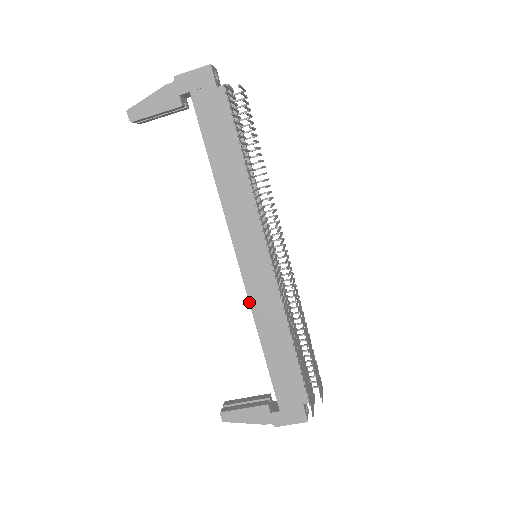
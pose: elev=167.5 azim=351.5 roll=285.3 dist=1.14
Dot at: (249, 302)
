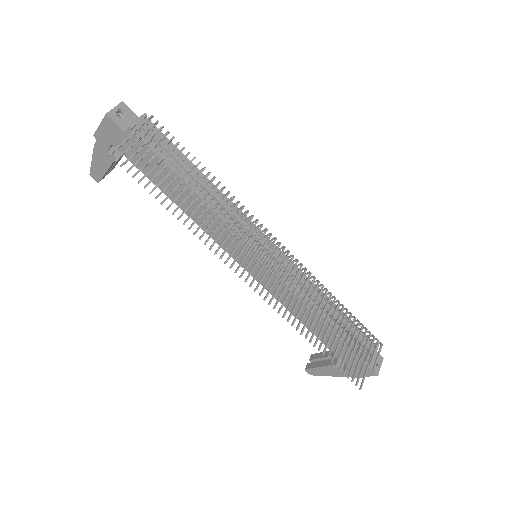
Dot at: (272, 295)
